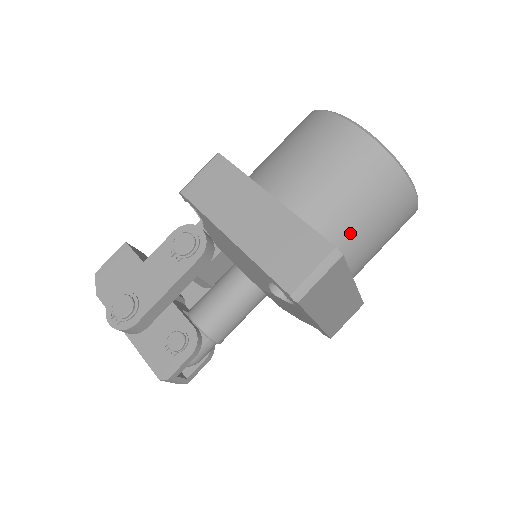
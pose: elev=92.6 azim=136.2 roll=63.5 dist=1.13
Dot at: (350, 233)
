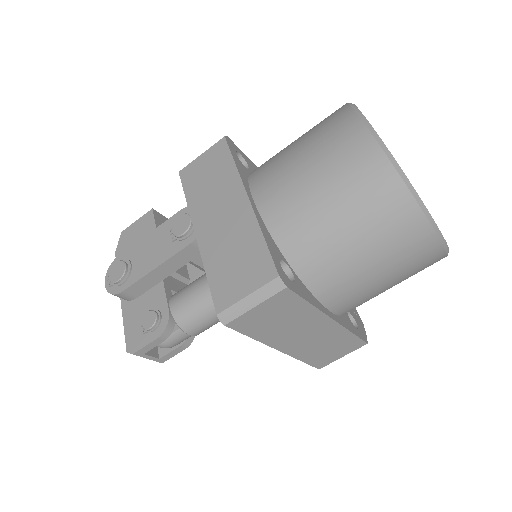
Dot at: (328, 261)
